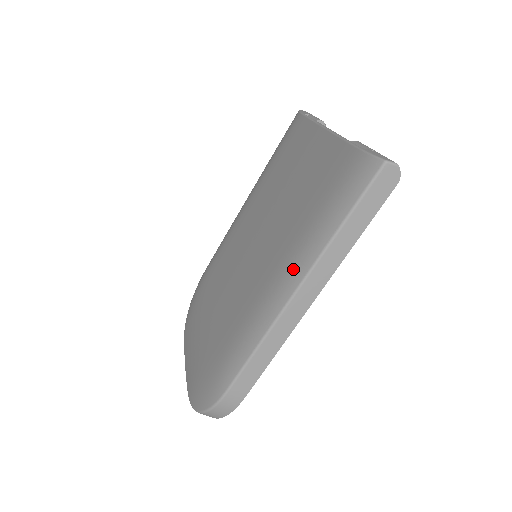
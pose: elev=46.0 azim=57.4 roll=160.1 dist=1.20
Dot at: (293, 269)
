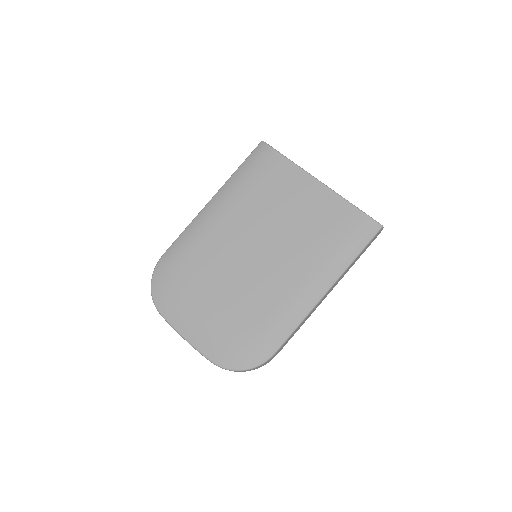
Dot at: (326, 277)
